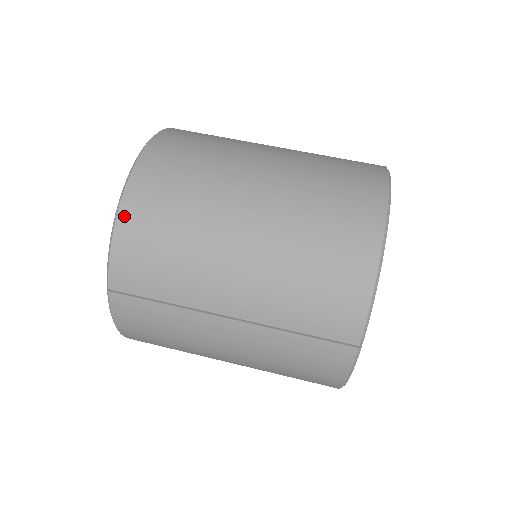
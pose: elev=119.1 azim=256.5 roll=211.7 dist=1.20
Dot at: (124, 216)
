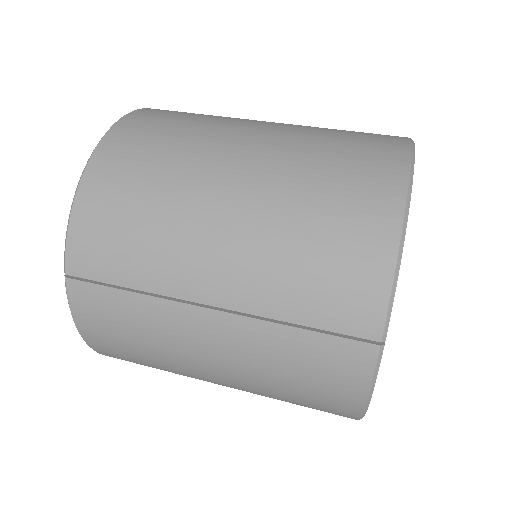
Dot at: (88, 183)
